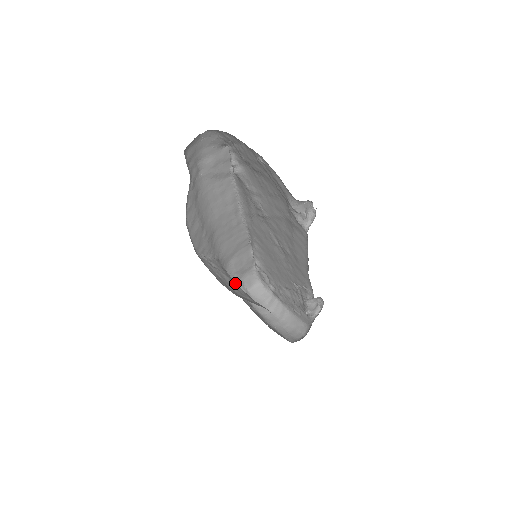
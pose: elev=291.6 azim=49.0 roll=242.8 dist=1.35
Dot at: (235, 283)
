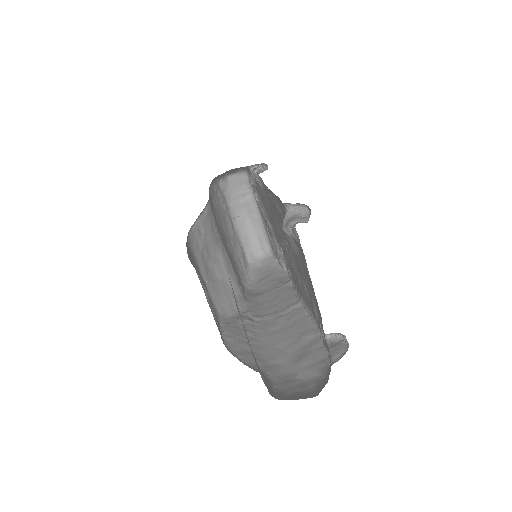
Dot at: (218, 241)
